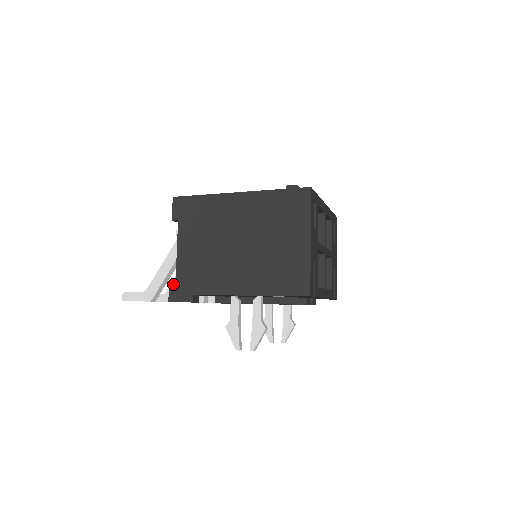
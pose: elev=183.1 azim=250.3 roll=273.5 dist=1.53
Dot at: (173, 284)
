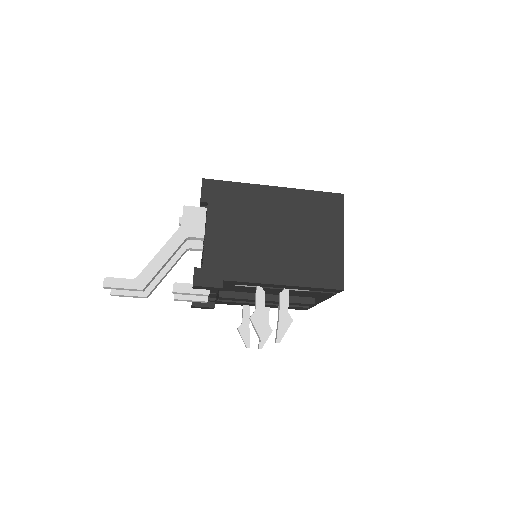
Dot at: occluded
